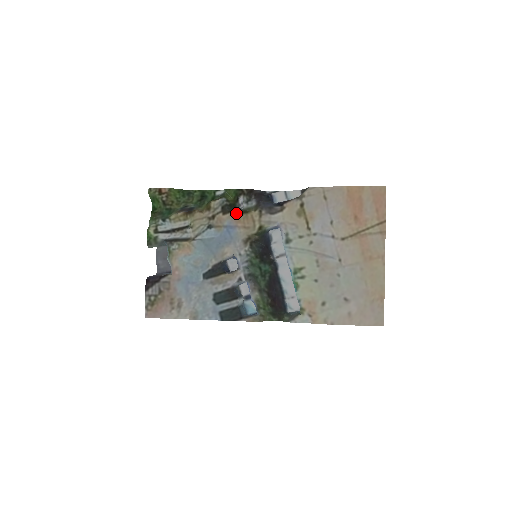
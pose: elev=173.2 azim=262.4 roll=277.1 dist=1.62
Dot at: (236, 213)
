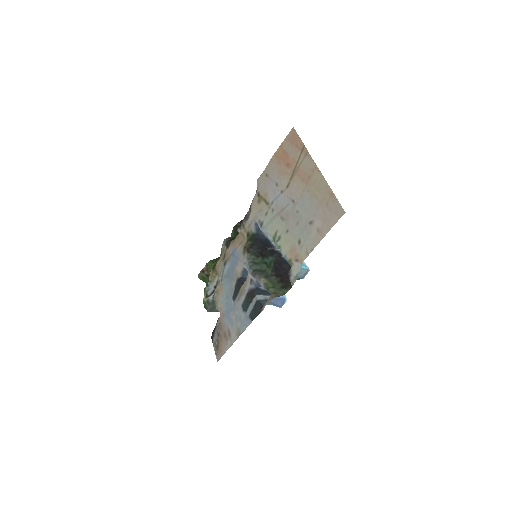
Dot at: (233, 240)
